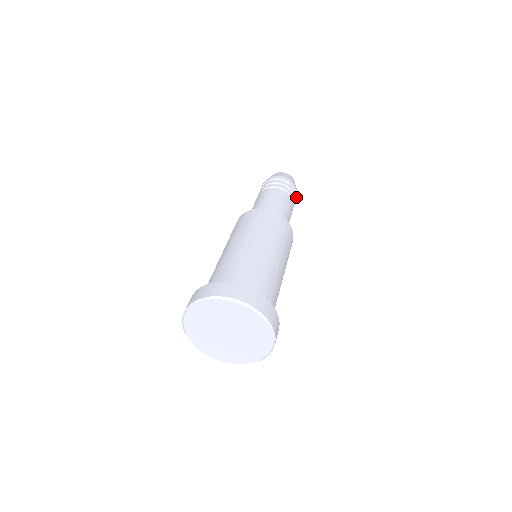
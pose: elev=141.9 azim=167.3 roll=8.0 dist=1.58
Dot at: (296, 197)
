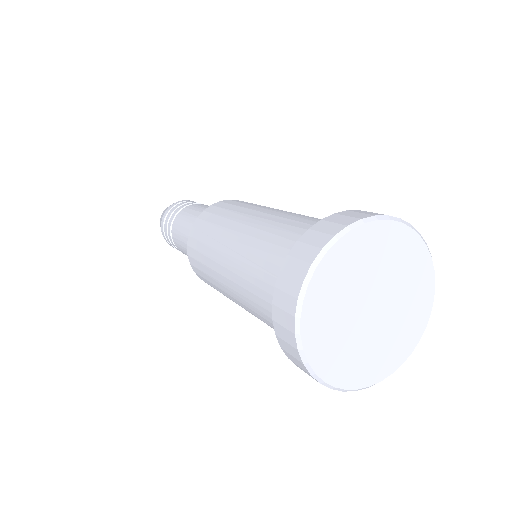
Dot at: occluded
